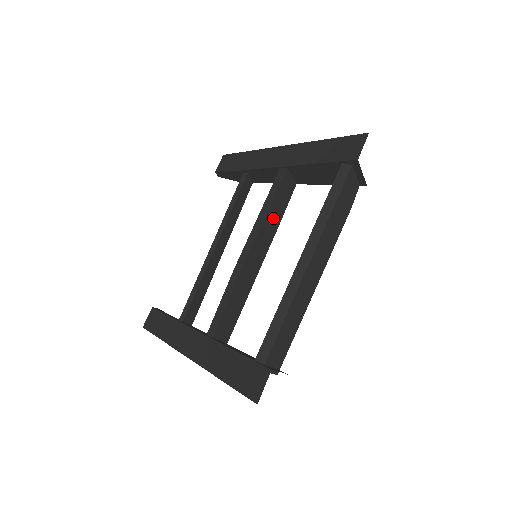
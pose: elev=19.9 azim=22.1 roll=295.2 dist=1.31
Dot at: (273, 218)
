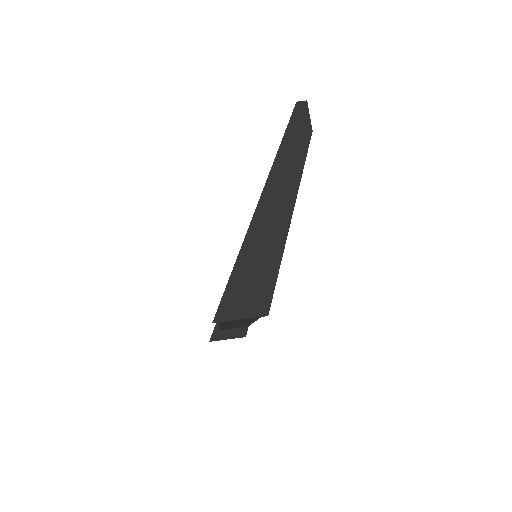
Dot at: occluded
